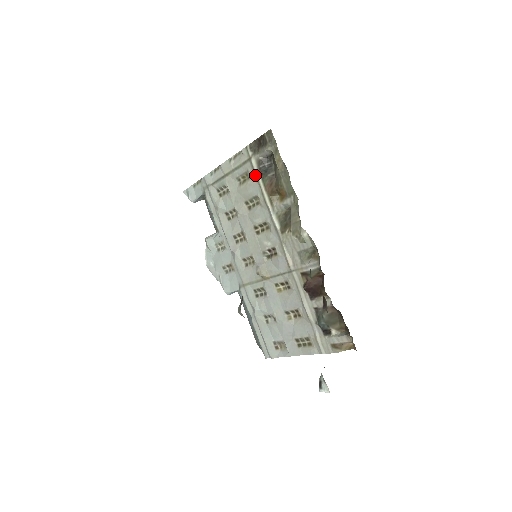
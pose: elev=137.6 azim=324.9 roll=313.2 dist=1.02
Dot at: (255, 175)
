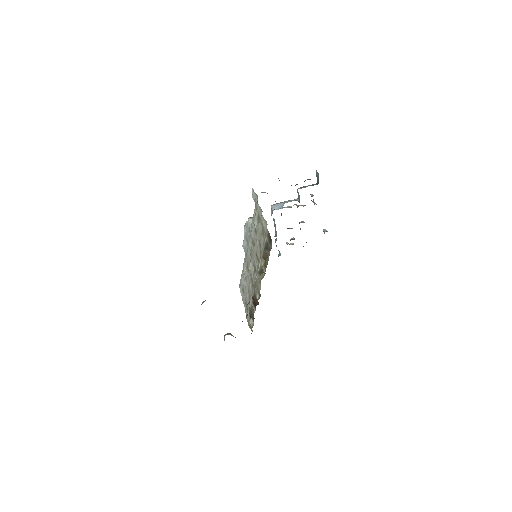
Dot at: (264, 242)
